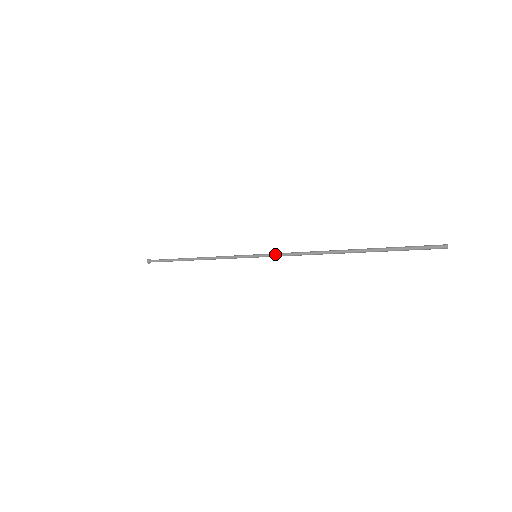
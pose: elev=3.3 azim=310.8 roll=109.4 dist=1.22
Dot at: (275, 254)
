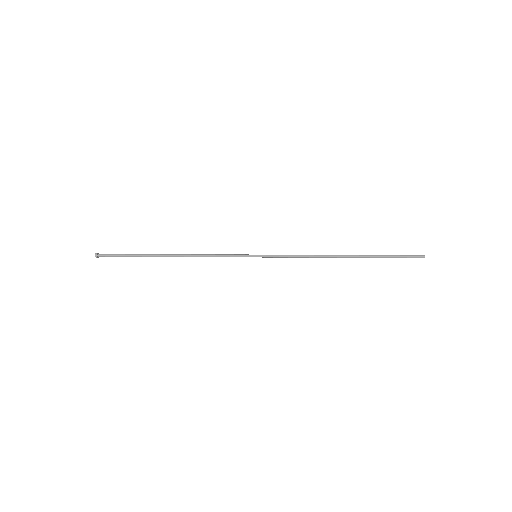
Dot at: (279, 255)
